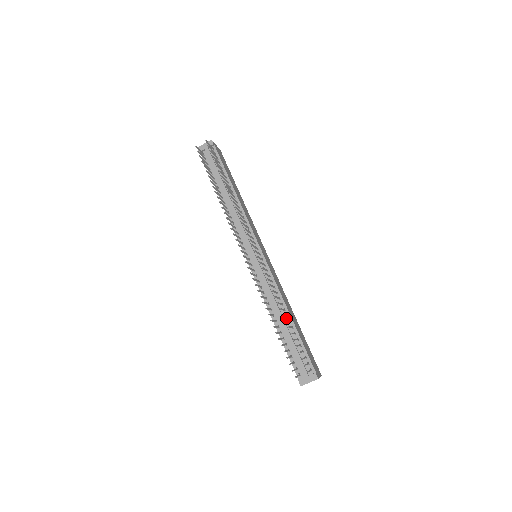
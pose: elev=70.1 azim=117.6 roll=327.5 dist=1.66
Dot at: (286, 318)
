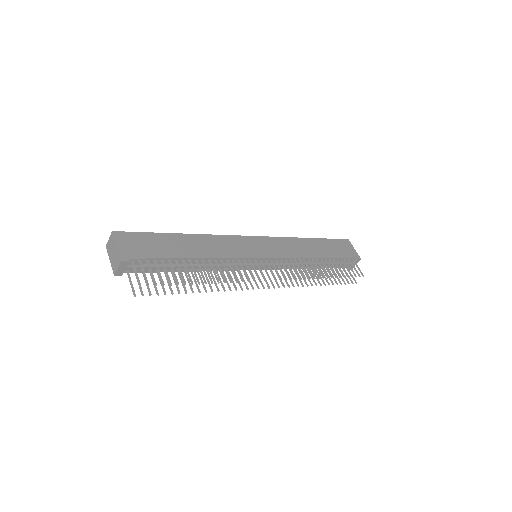
Dot at: (317, 261)
